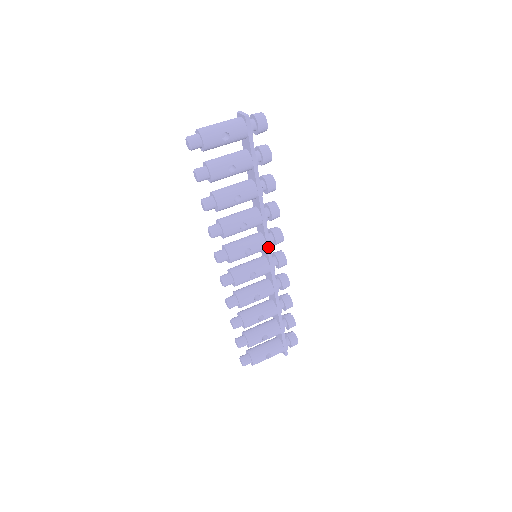
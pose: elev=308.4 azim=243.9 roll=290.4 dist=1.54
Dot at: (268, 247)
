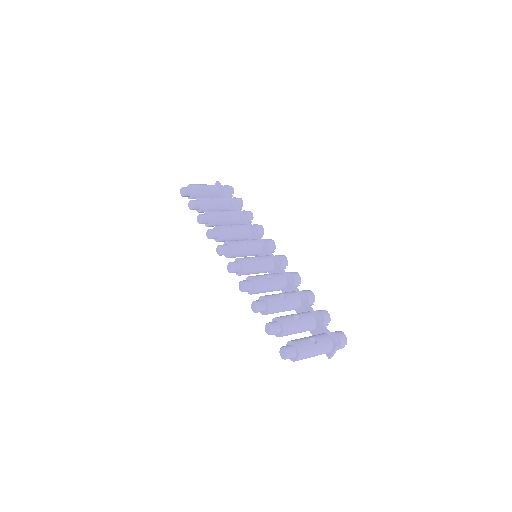
Dot at: (262, 243)
